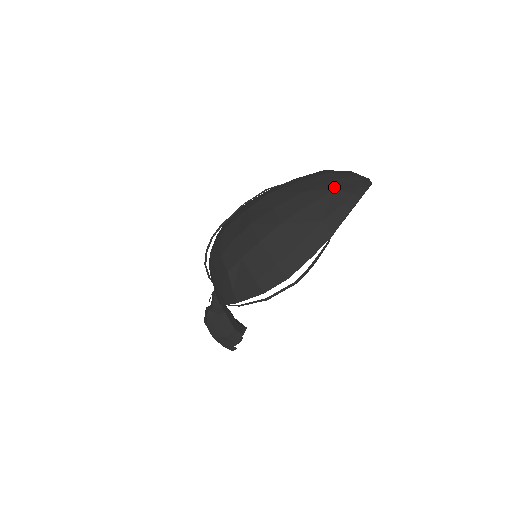
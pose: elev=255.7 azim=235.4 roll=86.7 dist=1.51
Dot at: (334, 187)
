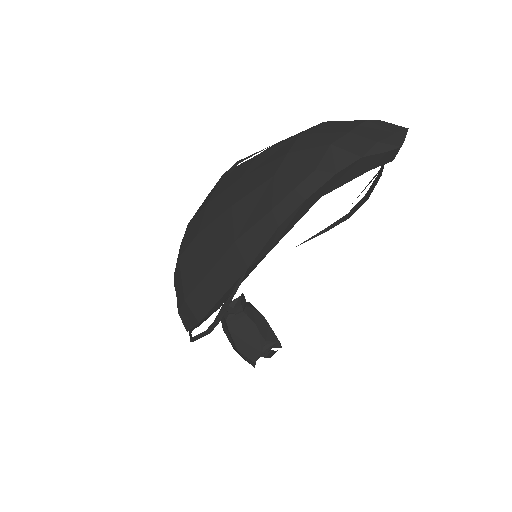
Dot at: (273, 172)
